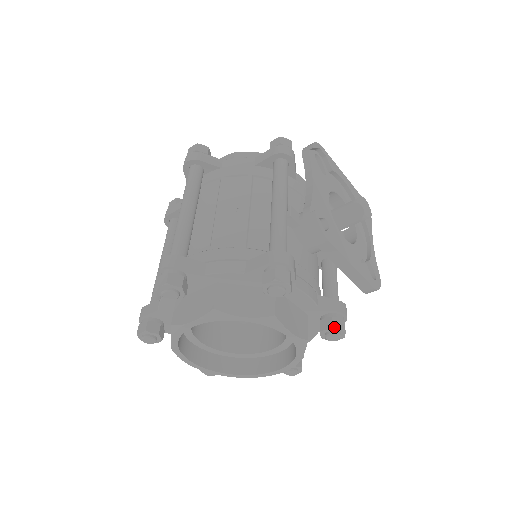
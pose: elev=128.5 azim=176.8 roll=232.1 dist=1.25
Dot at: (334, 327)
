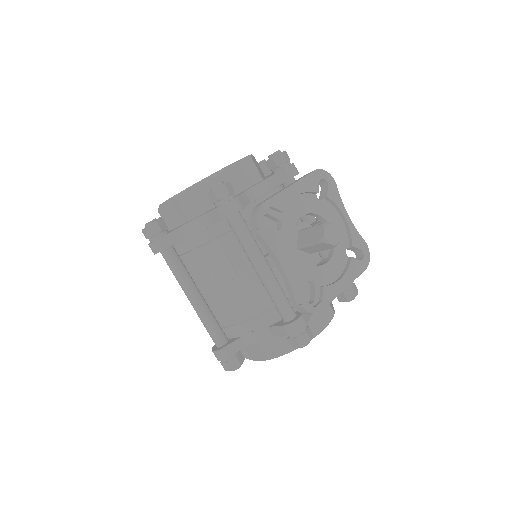
Dot at: (348, 300)
